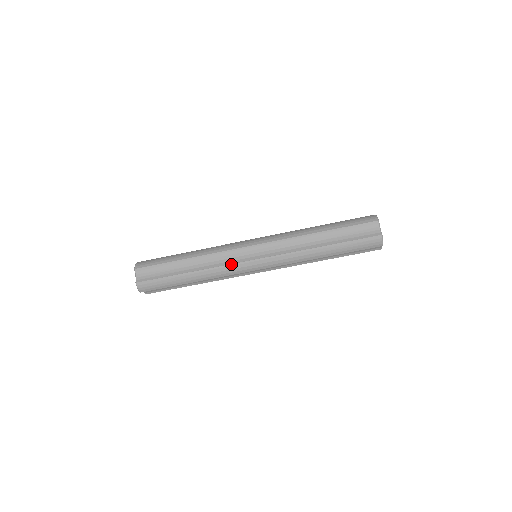
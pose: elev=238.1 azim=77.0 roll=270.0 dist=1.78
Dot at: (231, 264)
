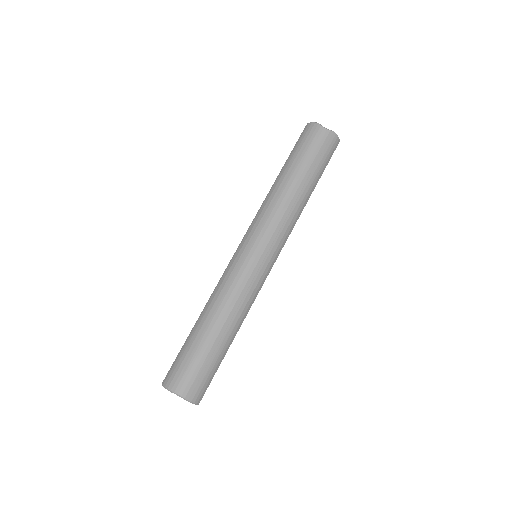
Dot at: (251, 283)
